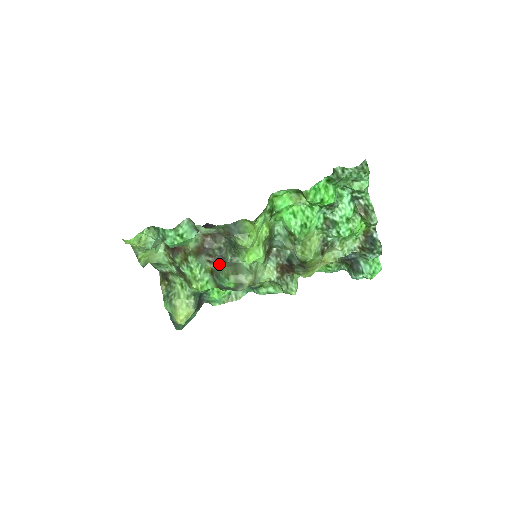
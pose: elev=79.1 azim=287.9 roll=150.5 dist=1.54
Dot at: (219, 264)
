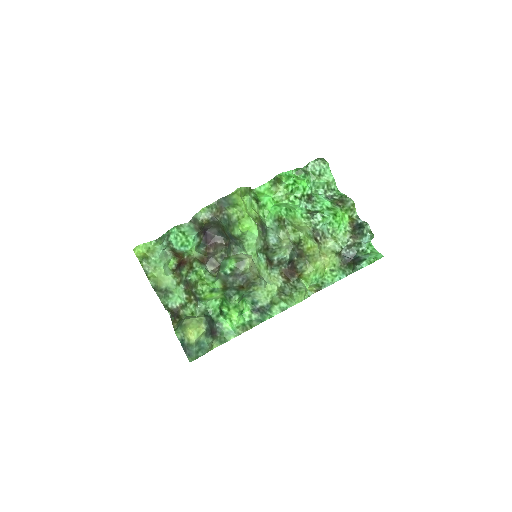
Dot at: occluded
